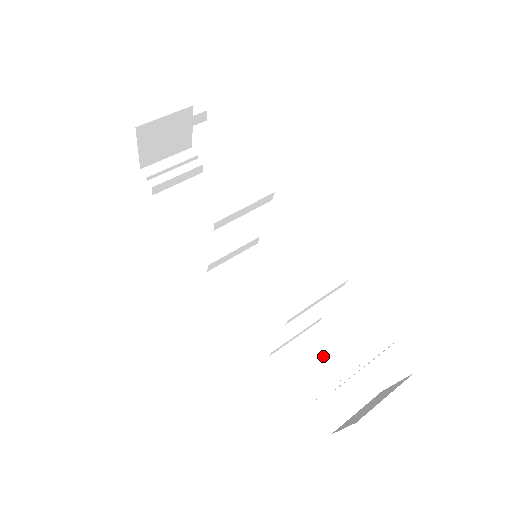
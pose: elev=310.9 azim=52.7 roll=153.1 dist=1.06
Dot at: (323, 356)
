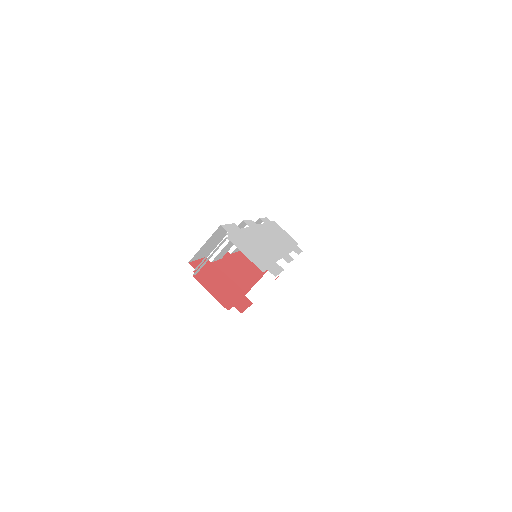
Dot at: occluded
